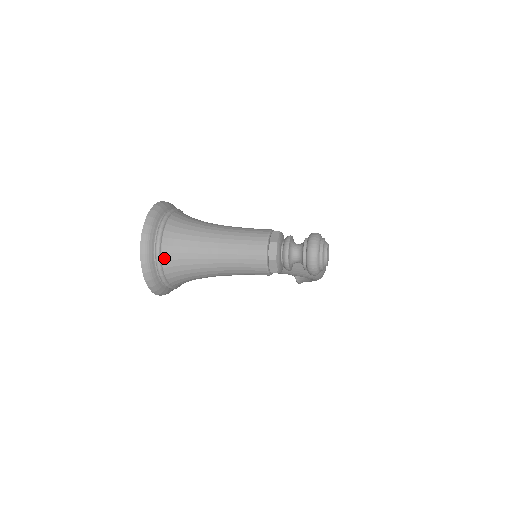
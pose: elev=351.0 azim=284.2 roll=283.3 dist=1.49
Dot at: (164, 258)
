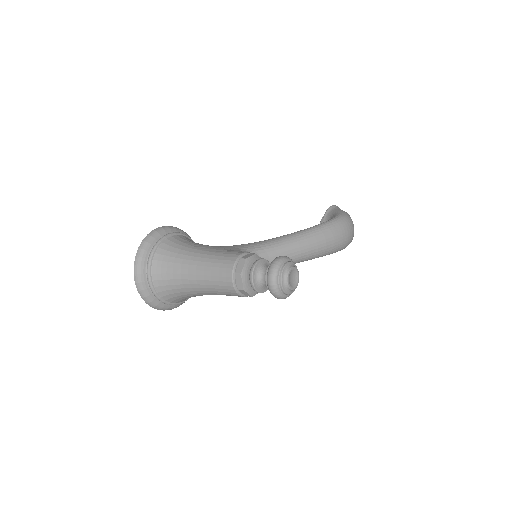
Dot at: (158, 290)
